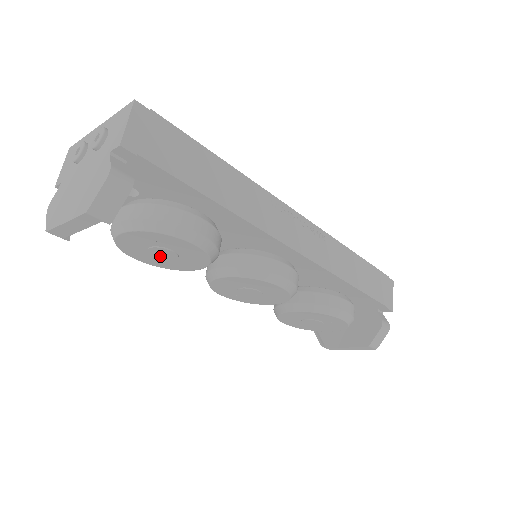
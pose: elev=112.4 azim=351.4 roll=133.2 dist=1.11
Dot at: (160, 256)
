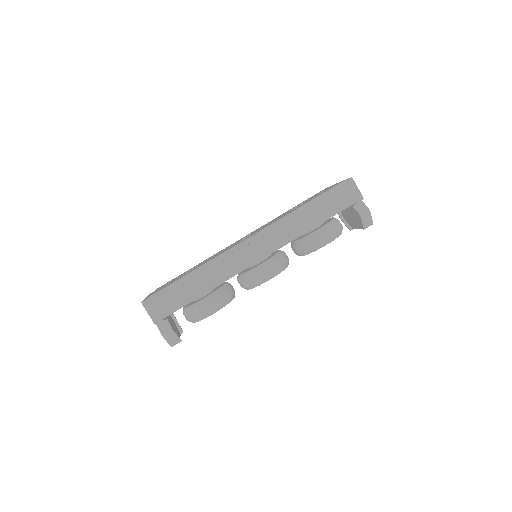
Dot at: occluded
